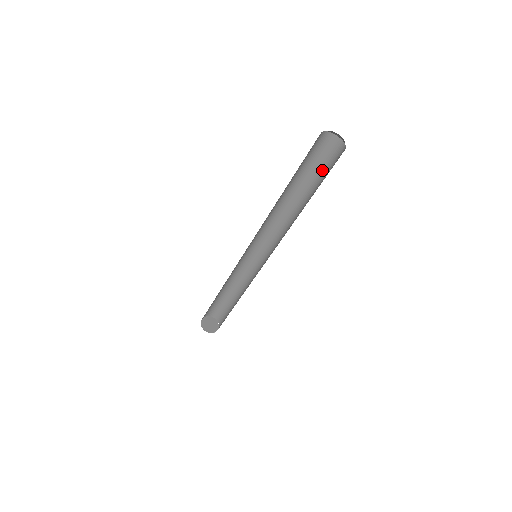
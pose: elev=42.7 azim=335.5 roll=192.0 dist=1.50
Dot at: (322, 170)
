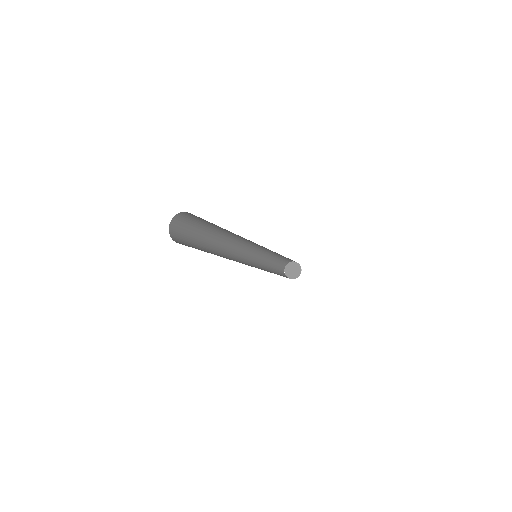
Dot at: occluded
